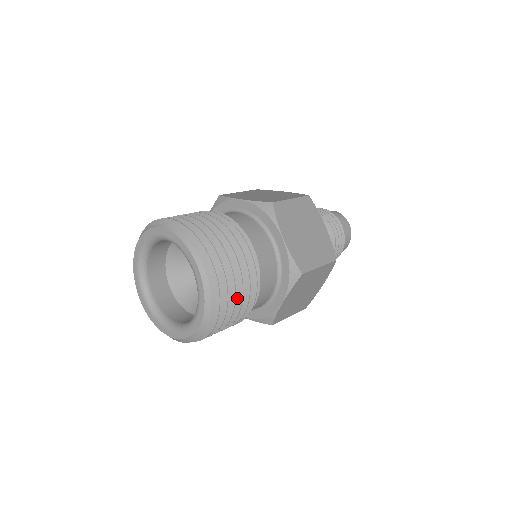
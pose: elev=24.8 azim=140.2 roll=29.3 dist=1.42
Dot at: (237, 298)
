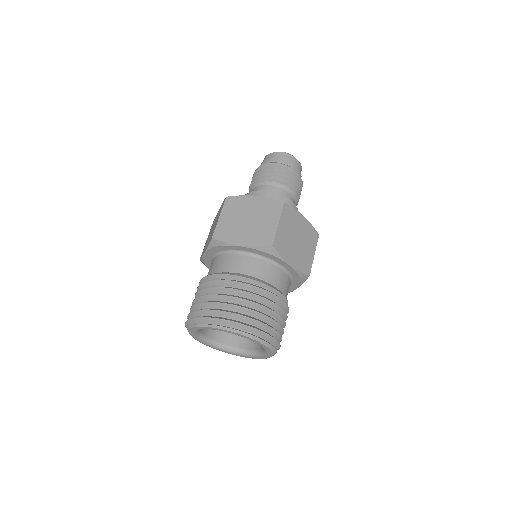
Dot at: (282, 326)
